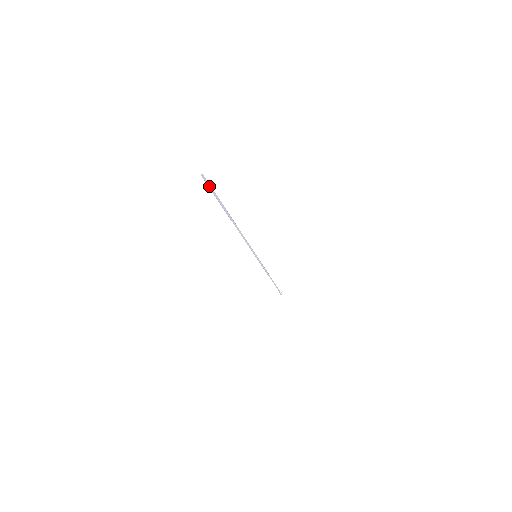
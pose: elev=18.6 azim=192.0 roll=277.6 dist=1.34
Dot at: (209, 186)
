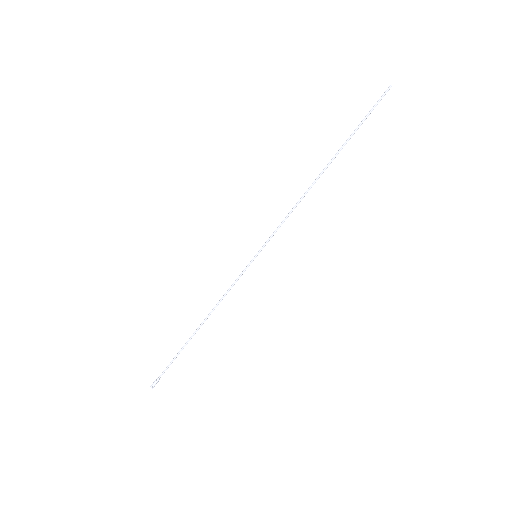
Dot at: occluded
